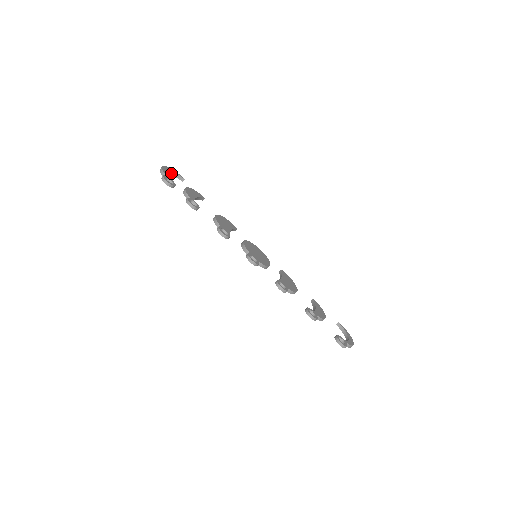
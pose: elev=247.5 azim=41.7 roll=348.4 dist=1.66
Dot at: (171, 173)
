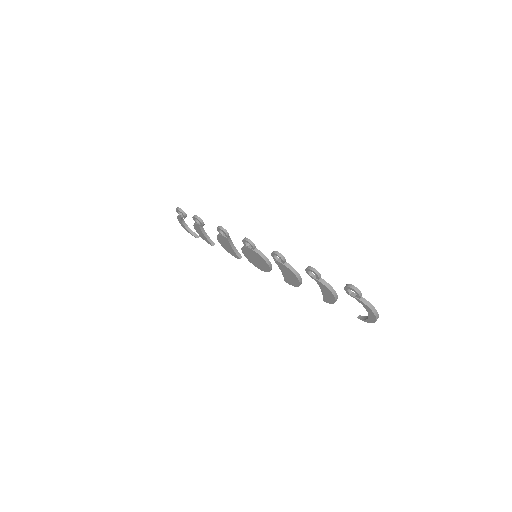
Dot at: (188, 229)
